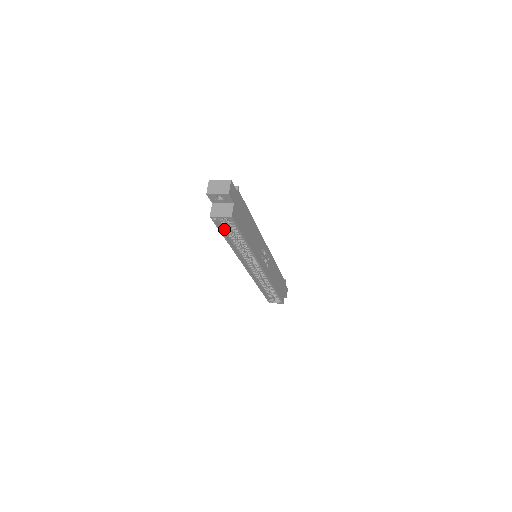
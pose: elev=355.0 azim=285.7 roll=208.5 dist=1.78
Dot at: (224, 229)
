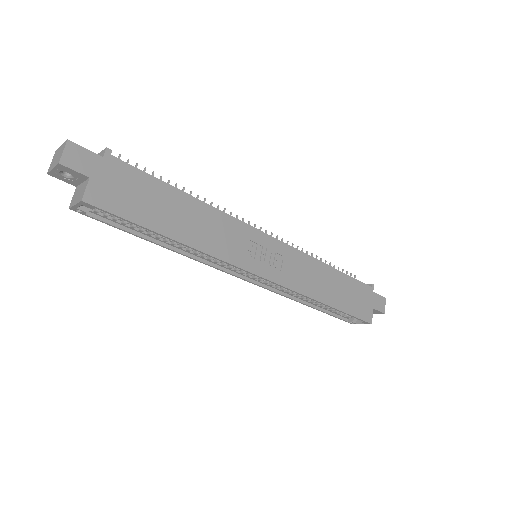
Dot at: (122, 224)
